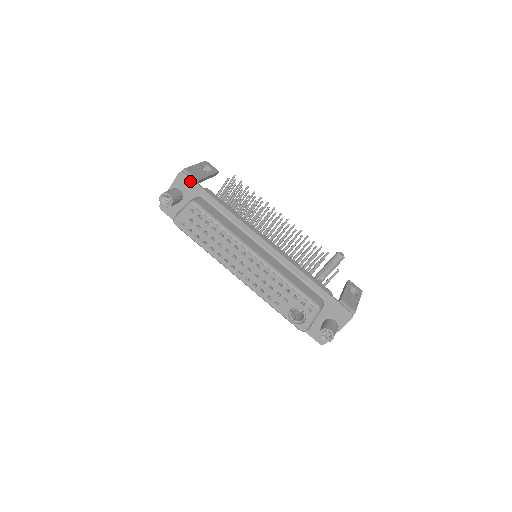
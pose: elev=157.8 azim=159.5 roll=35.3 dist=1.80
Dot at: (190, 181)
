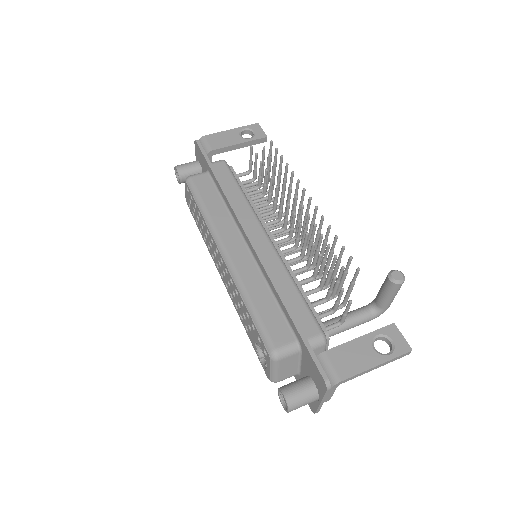
Dot at: (200, 151)
